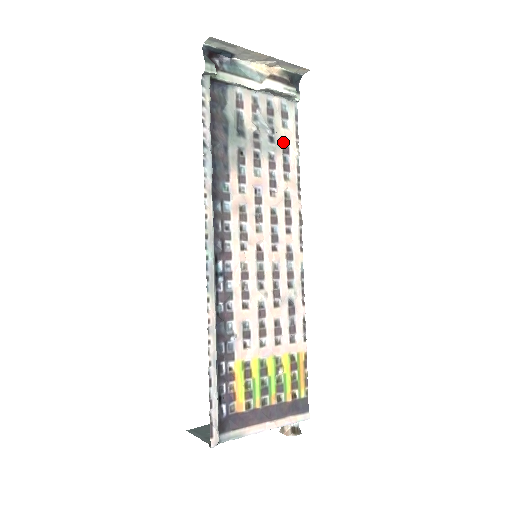
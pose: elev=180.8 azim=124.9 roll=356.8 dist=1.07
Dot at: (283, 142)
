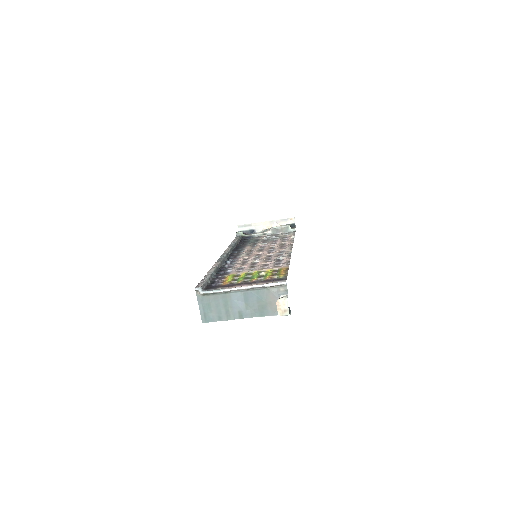
Dot at: (283, 237)
